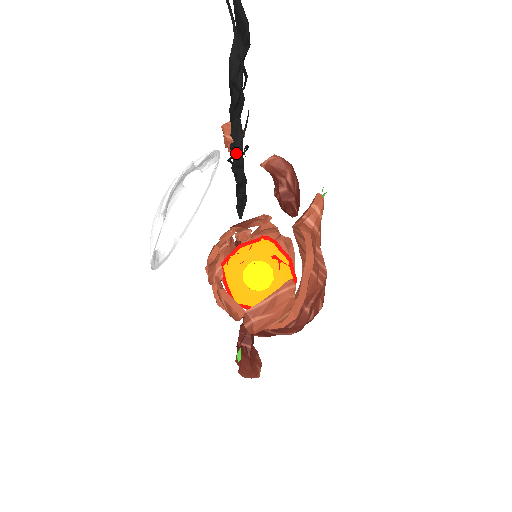
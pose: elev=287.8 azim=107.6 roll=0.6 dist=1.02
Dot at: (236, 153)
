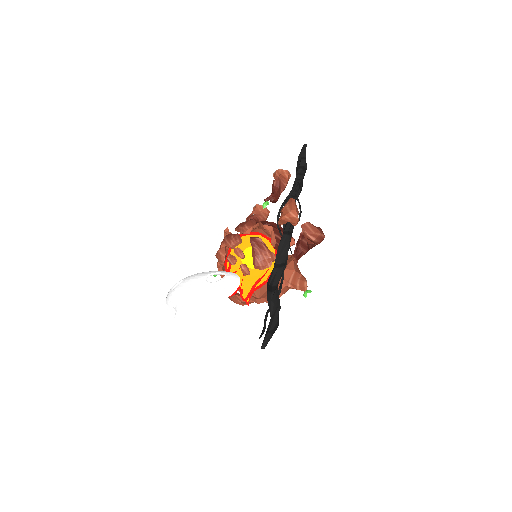
Dot at: occluded
